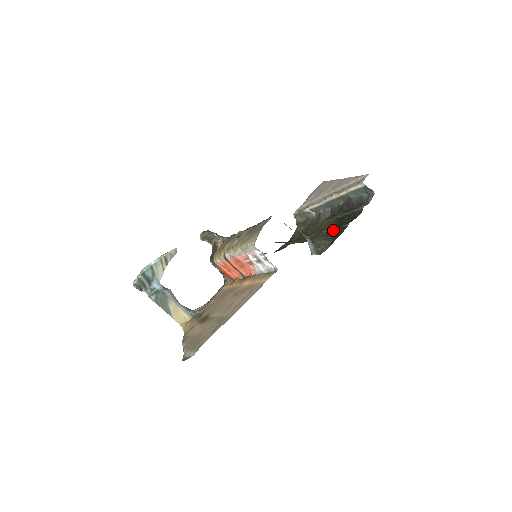
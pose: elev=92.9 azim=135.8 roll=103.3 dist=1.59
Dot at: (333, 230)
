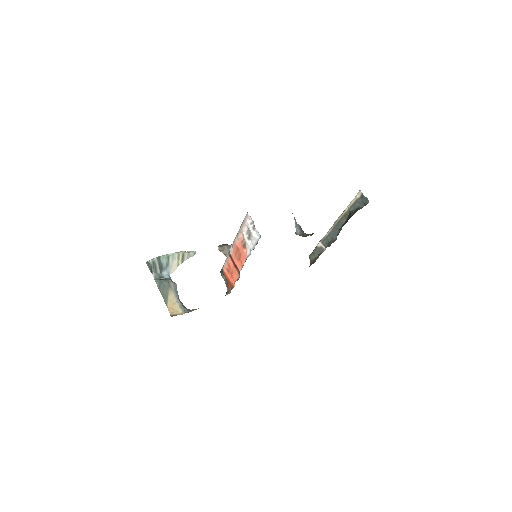
Dot at: occluded
